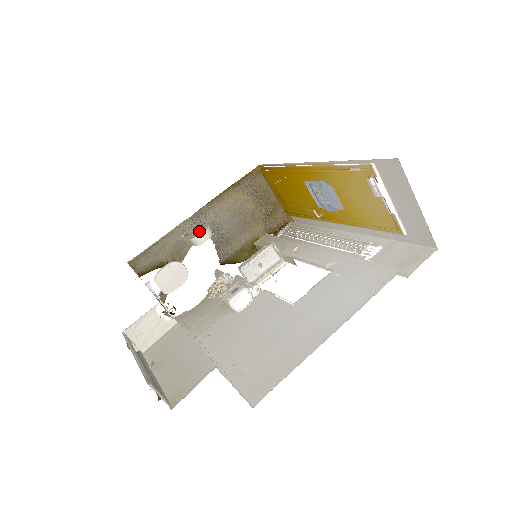
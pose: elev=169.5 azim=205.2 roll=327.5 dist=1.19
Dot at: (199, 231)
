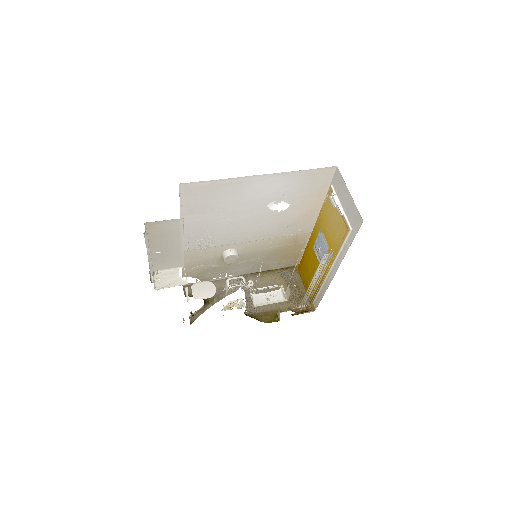
Dot at: (239, 287)
